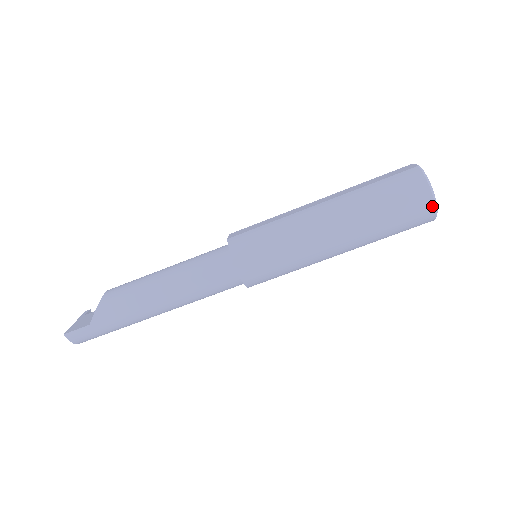
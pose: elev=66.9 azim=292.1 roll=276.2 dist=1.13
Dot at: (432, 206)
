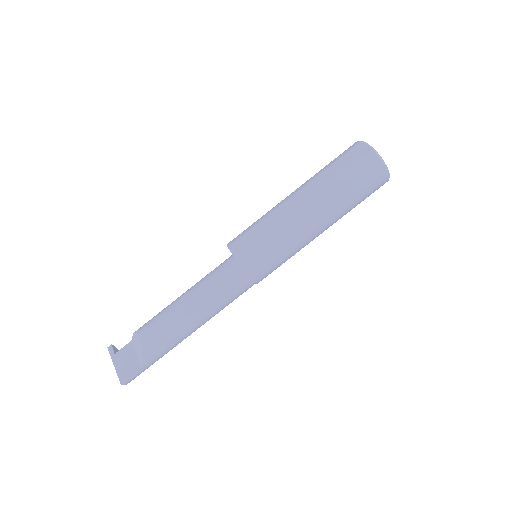
Dot at: (387, 179)
